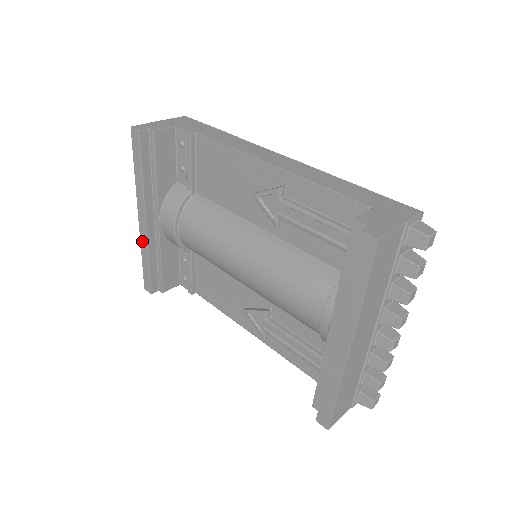
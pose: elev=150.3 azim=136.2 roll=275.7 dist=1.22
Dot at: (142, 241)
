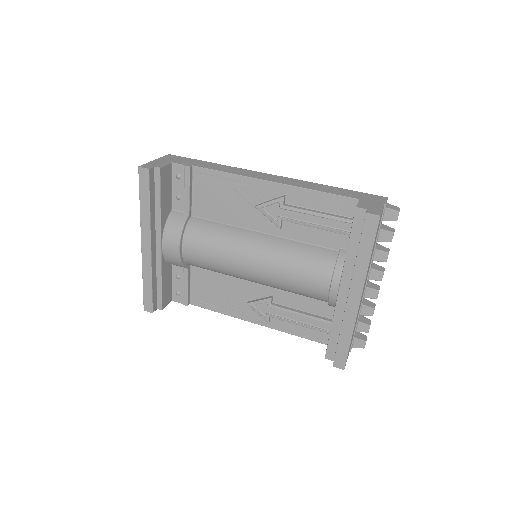
Dot at: (145, 266)
